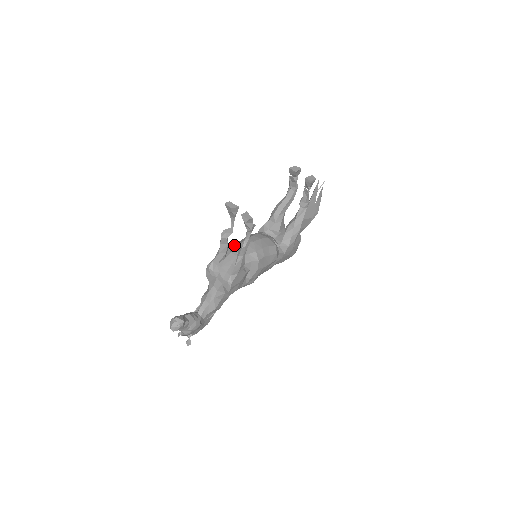
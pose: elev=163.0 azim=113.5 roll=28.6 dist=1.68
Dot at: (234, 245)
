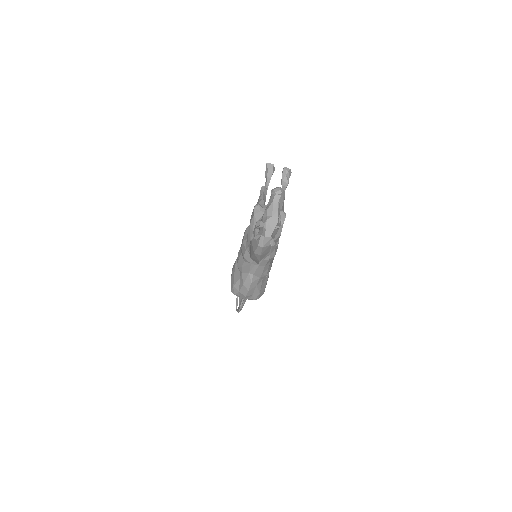
Dot at: occluded
